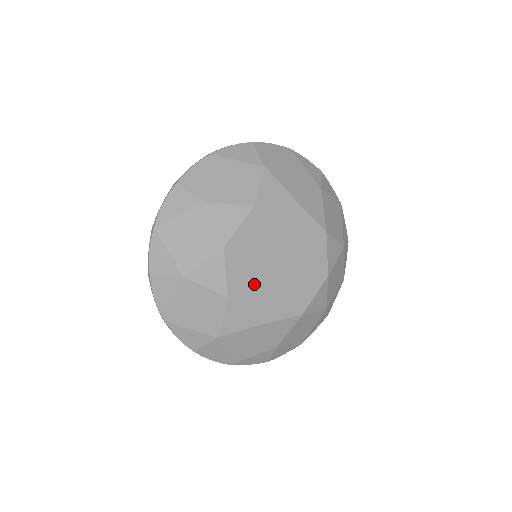
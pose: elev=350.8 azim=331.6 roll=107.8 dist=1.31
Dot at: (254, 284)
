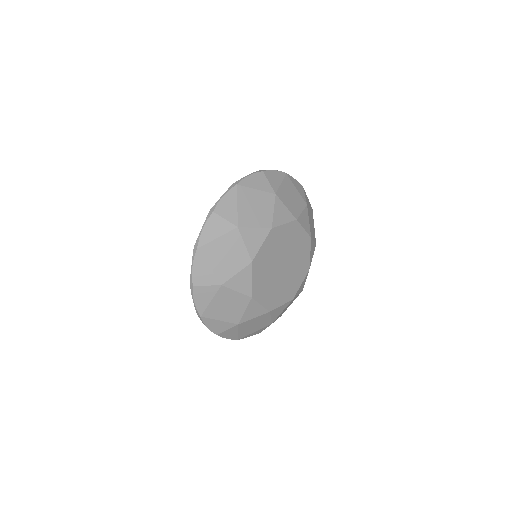
Dot at: (267, 284)
